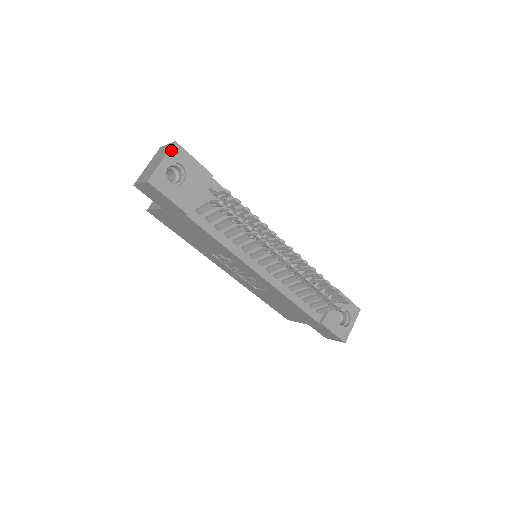
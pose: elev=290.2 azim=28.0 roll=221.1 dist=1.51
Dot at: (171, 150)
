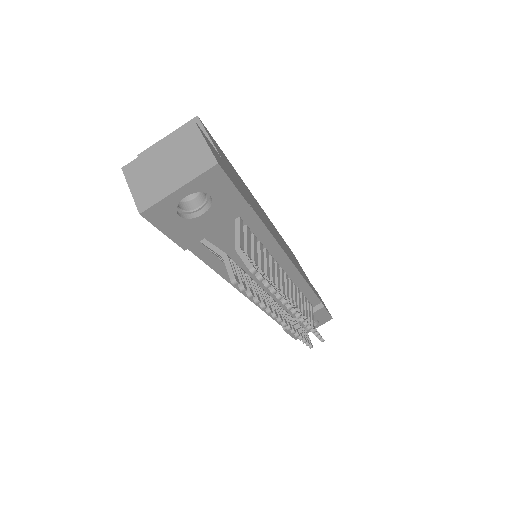
Dot at: (203, 175)
